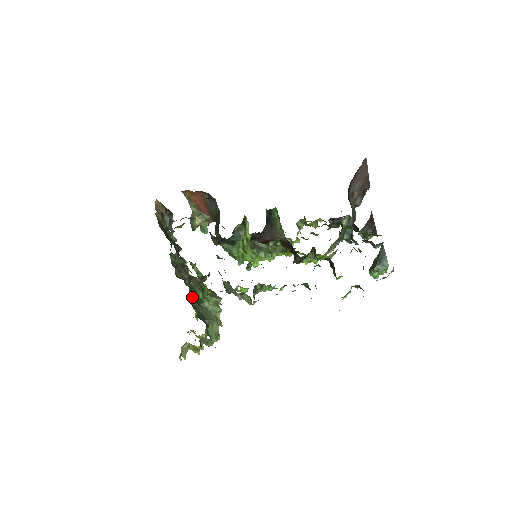
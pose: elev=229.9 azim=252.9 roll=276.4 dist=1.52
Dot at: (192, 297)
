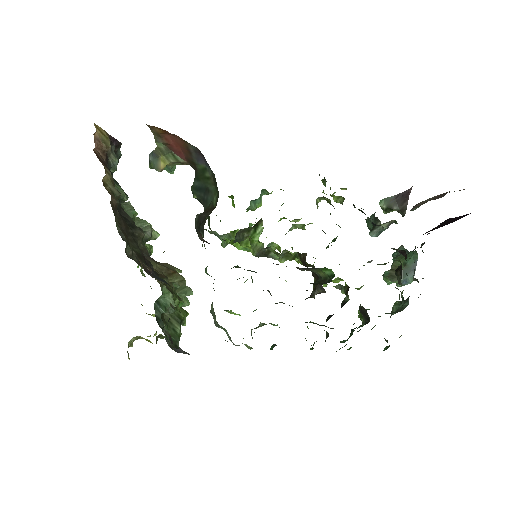
Dot at: (168, 338)
